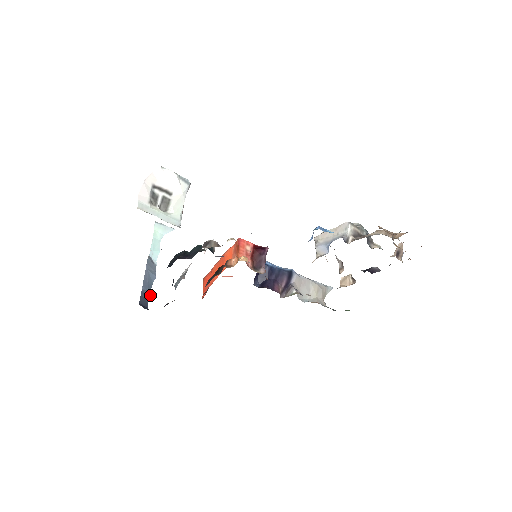
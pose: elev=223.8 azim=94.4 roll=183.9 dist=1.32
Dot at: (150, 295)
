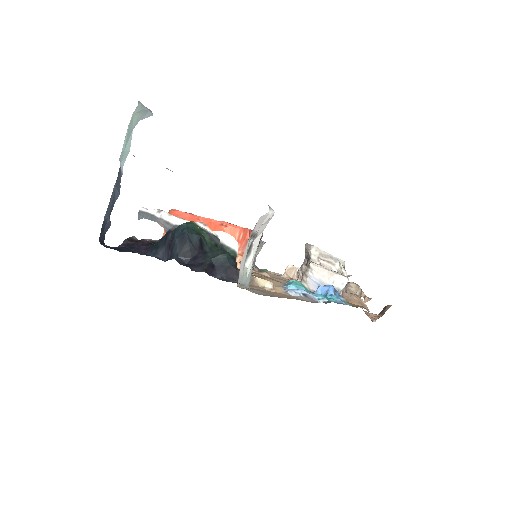
Dot at: (110, 223)
